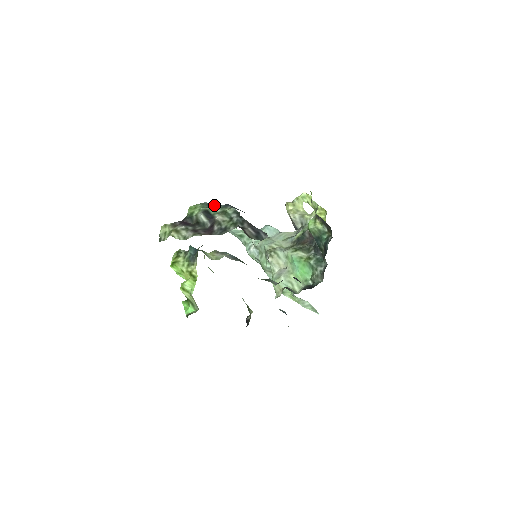
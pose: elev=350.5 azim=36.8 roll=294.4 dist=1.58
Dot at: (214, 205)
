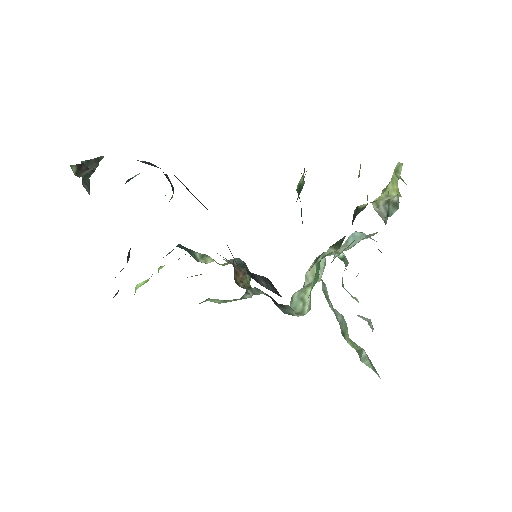
Dot at: occluded
